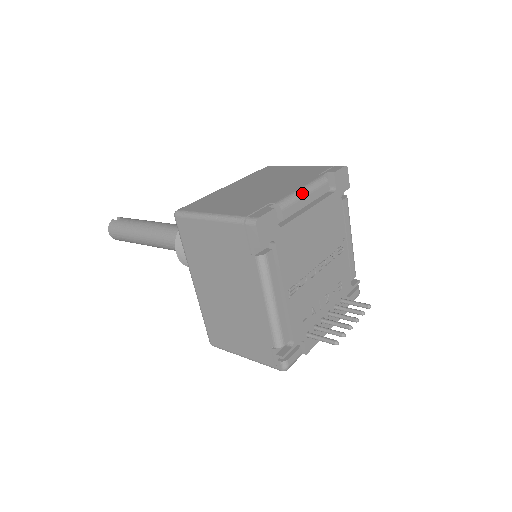
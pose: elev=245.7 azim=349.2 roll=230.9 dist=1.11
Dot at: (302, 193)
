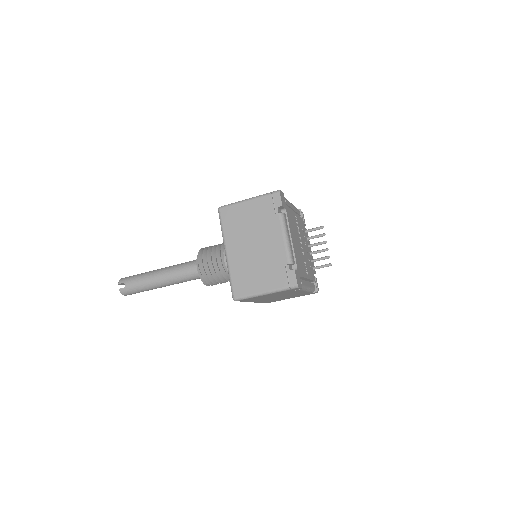
Dot at: (288, 241)
